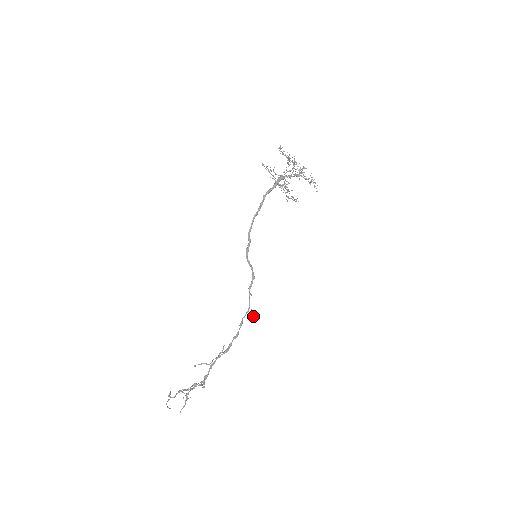
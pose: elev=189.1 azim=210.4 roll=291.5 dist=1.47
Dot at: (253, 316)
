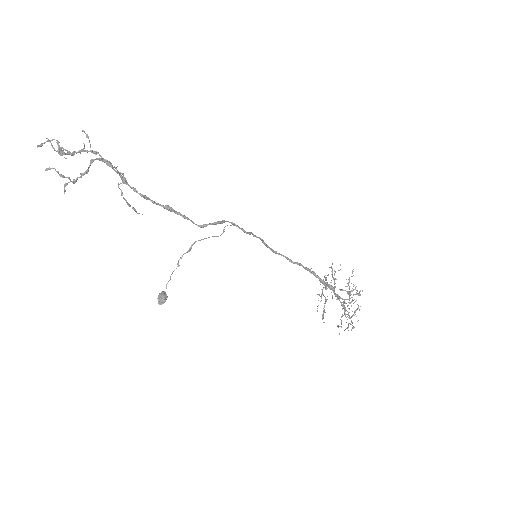
Dot at: occluded
